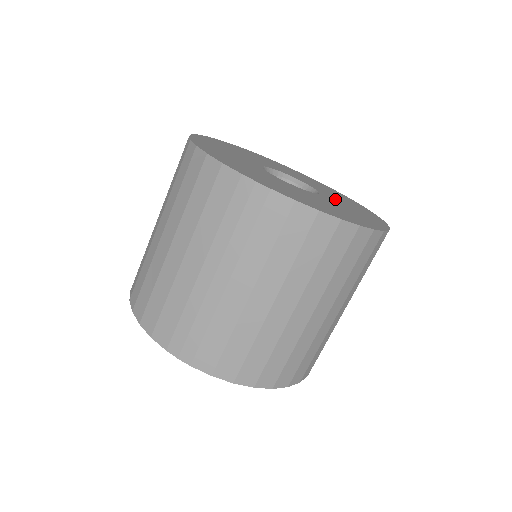
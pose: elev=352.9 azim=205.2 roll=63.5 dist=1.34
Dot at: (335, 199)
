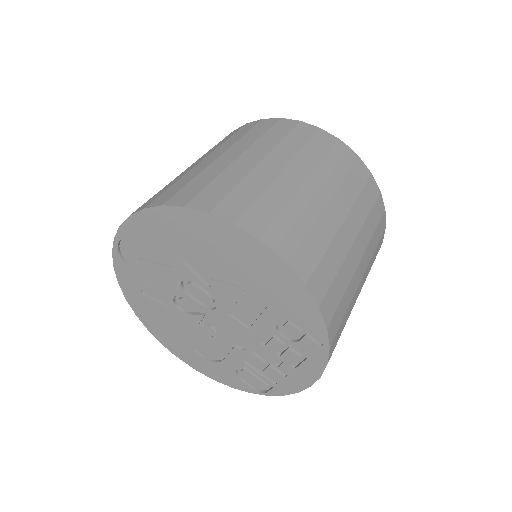
Dot at: occluded
